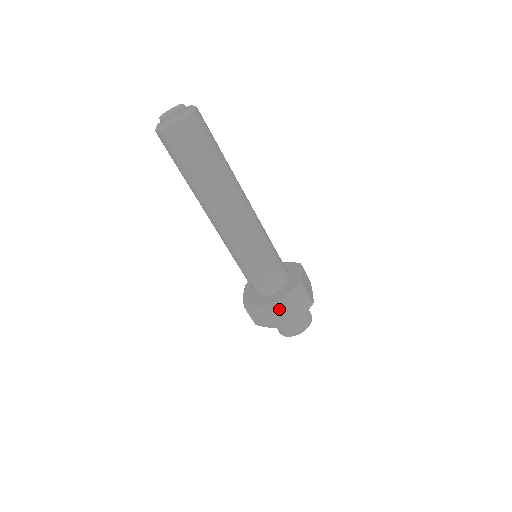
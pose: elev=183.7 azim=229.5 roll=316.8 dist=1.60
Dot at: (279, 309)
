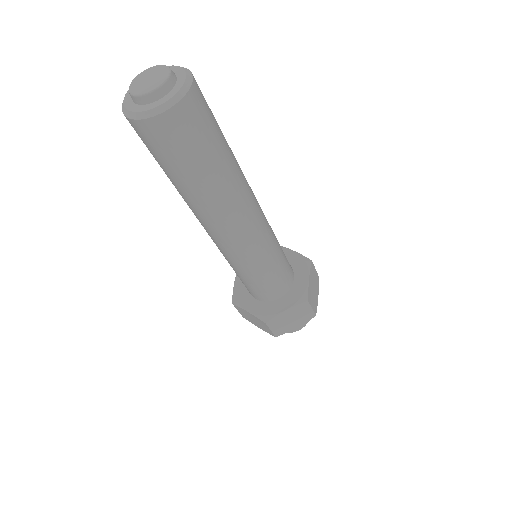
Dot at: (273, 323)
